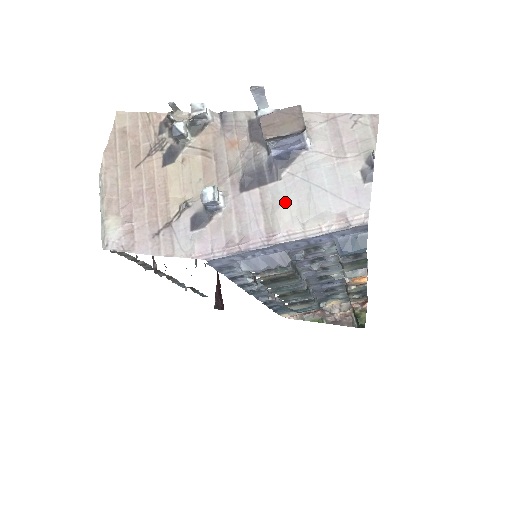
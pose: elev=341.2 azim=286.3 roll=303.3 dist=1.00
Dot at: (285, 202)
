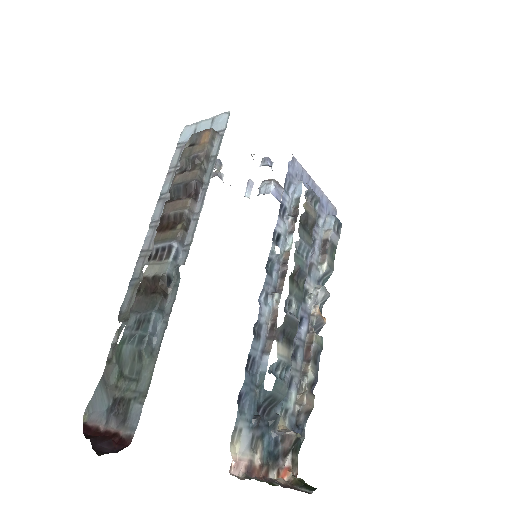
Dot at: occluded
